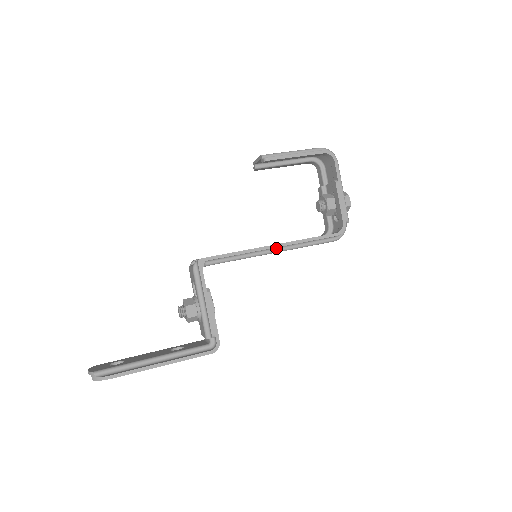
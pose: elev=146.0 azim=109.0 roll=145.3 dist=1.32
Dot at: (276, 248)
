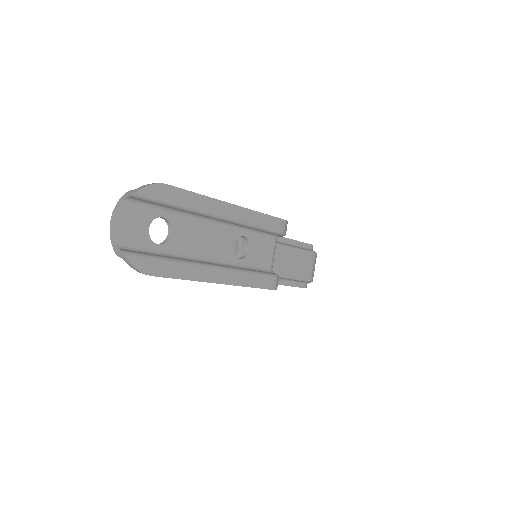
Dot at: occluded
